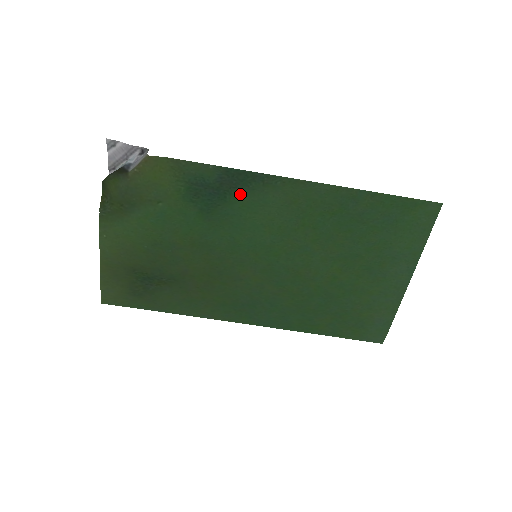
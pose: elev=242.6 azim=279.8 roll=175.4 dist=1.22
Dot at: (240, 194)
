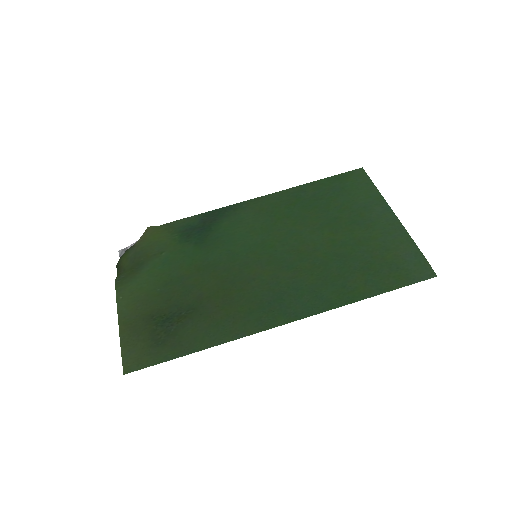
Dot at: (220, 222)
